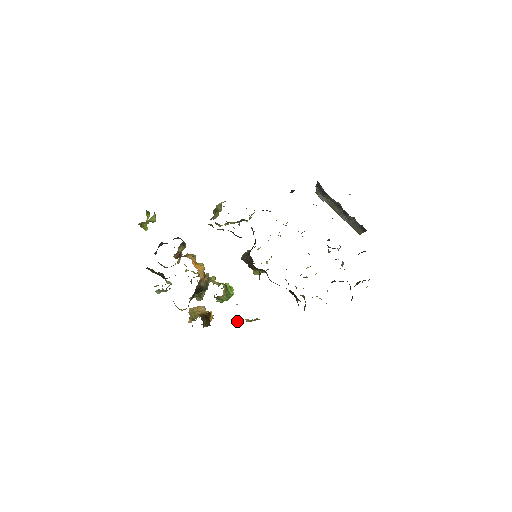
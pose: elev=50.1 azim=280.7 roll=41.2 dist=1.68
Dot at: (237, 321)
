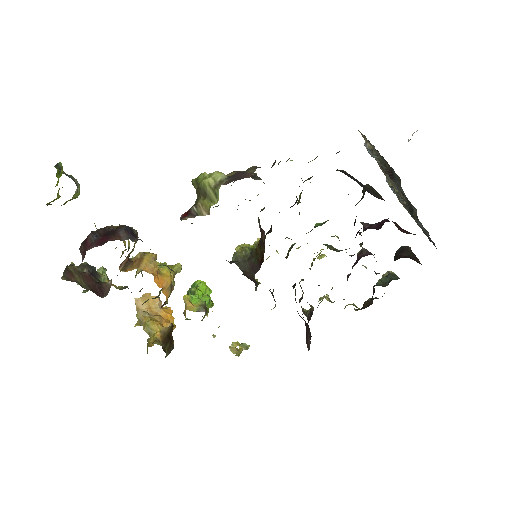
Dot at: occluded
